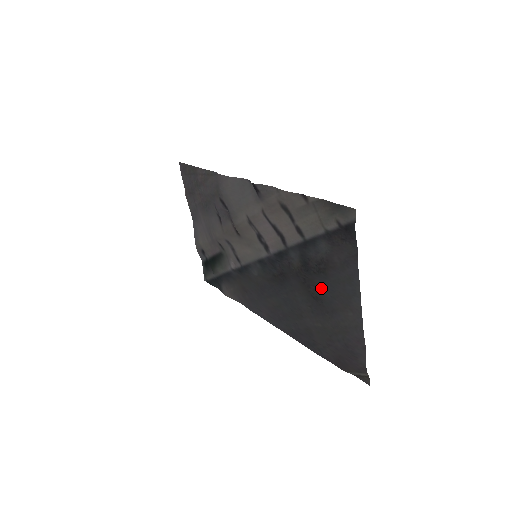
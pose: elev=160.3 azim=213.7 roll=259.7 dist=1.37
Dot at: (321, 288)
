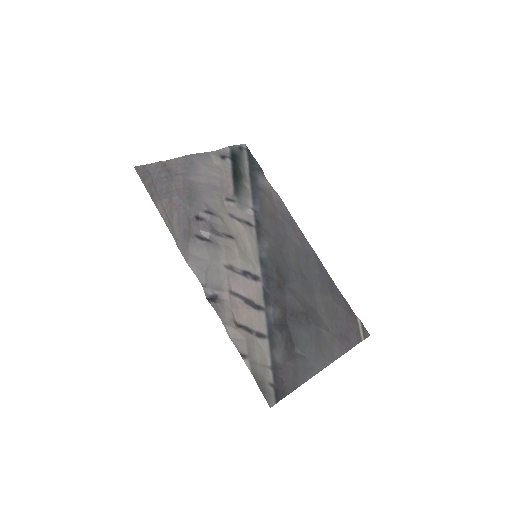
Dot at: (302, 330)
